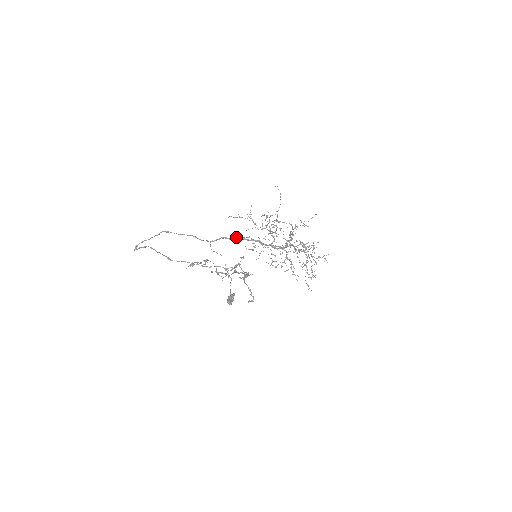
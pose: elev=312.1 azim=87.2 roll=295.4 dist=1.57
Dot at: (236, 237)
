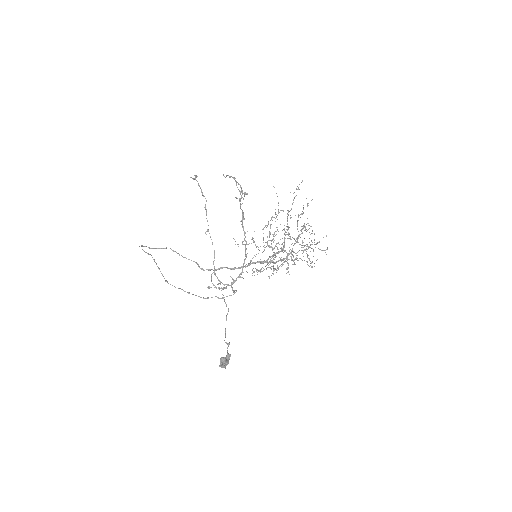
Dot at: (238, 267)
